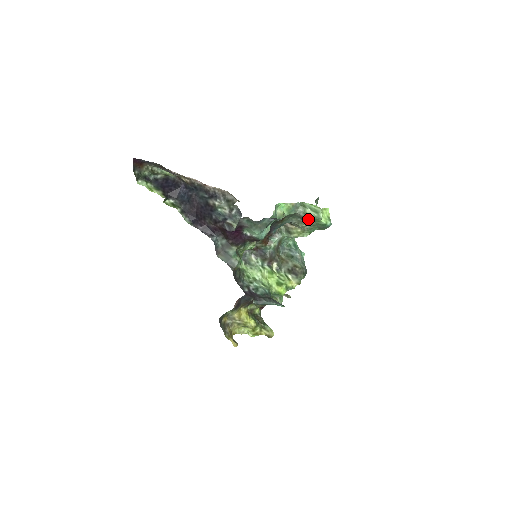
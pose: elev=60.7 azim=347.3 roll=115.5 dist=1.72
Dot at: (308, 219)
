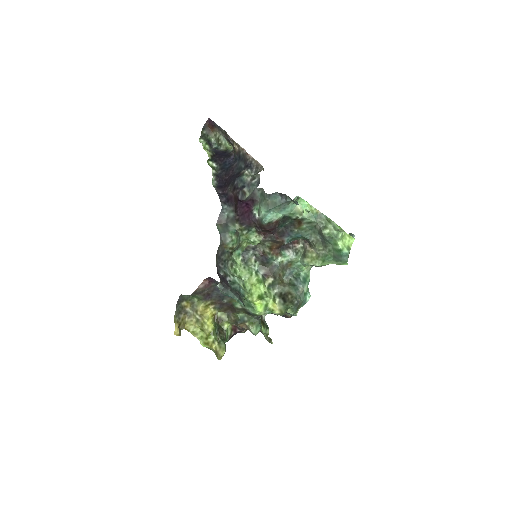
Dot at: (325, 234)
